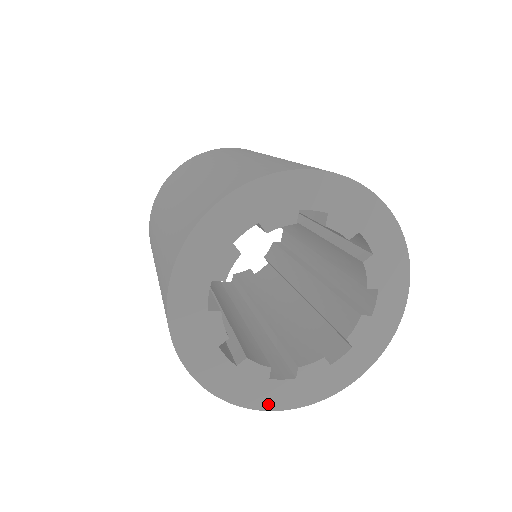
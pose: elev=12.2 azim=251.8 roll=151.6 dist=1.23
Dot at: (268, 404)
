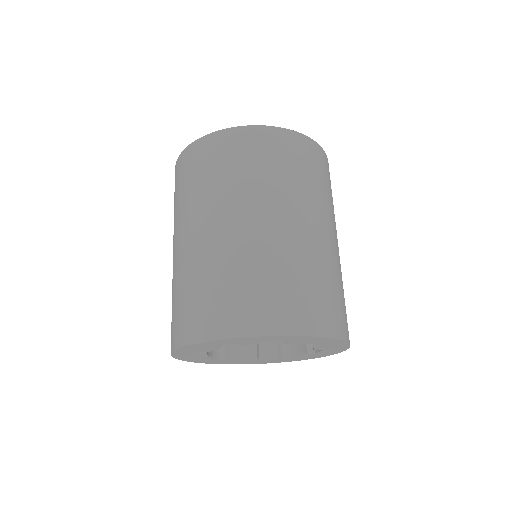
Dot at: occluded
